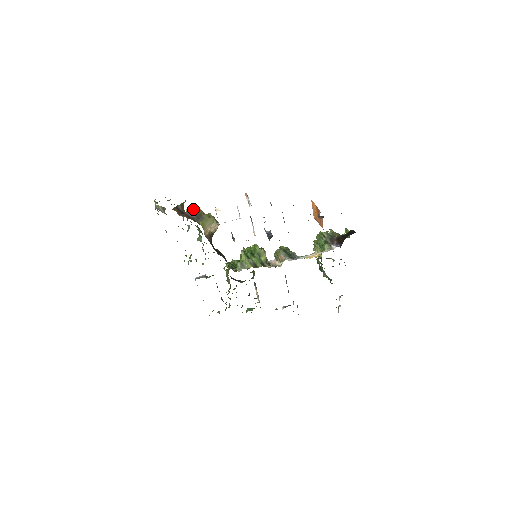
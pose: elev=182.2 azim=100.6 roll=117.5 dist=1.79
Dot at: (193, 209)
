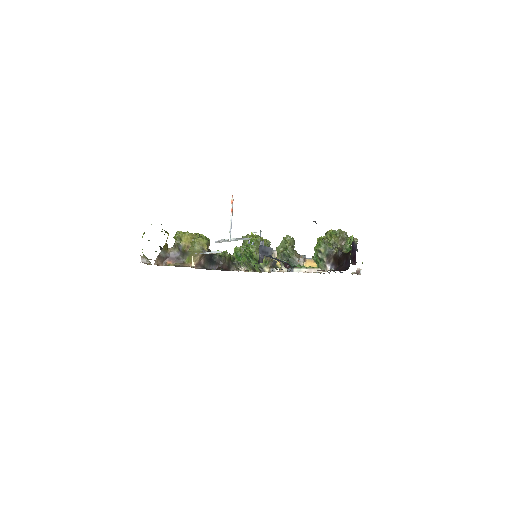
Dot at: (176, 246)
